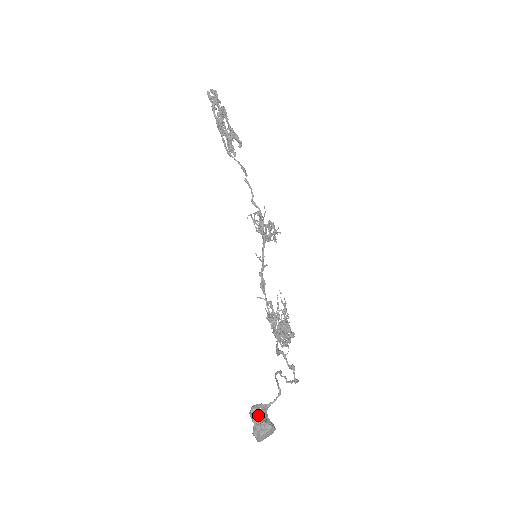
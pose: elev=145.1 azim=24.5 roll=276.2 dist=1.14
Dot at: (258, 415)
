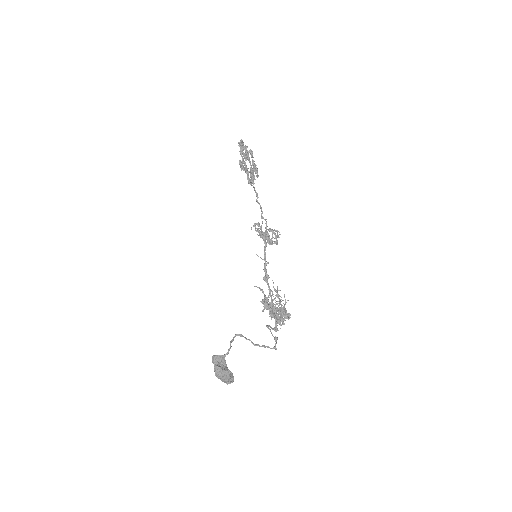
Dot at: occluded
